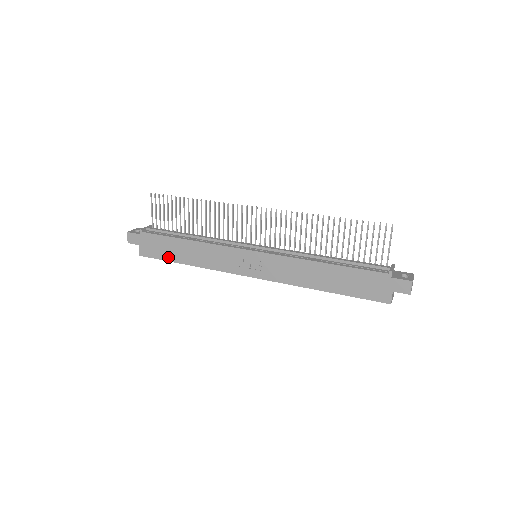
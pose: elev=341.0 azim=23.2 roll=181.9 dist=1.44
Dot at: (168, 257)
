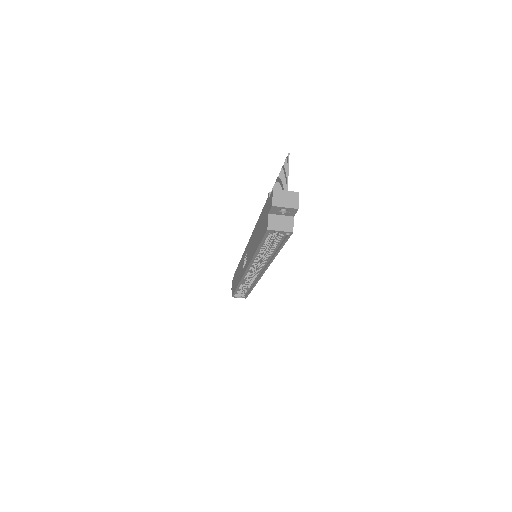
Dot at: occluded
